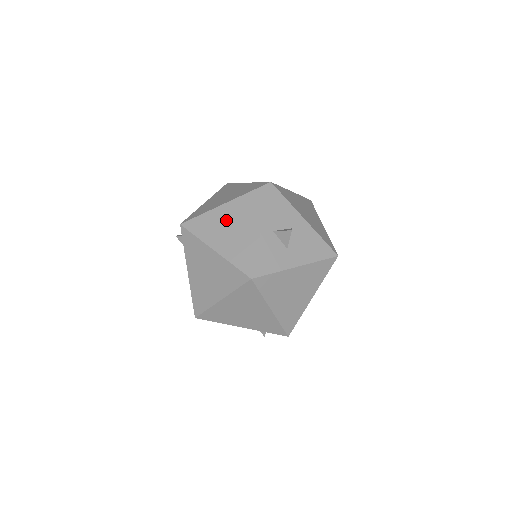
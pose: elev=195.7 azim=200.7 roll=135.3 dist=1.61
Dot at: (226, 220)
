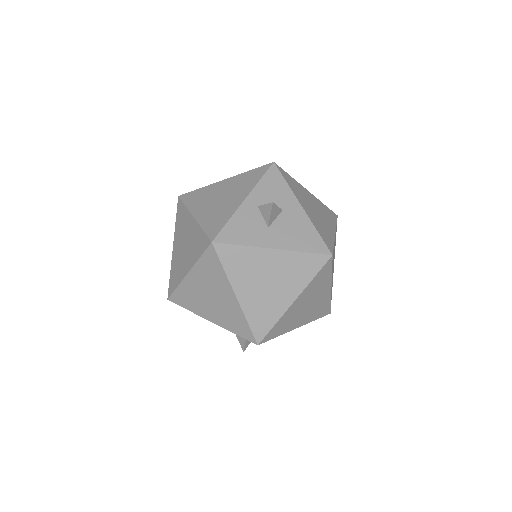
Dot at: (218, 192)
